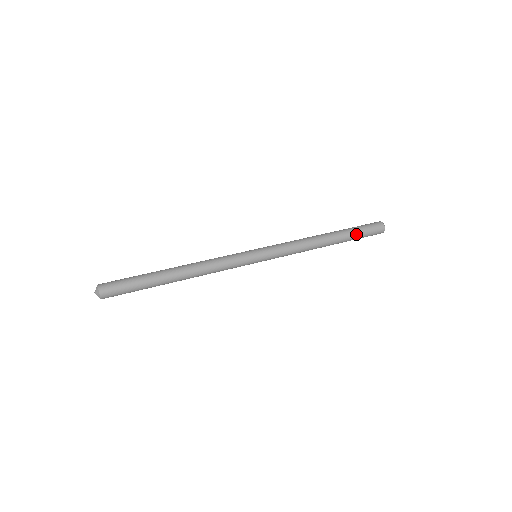
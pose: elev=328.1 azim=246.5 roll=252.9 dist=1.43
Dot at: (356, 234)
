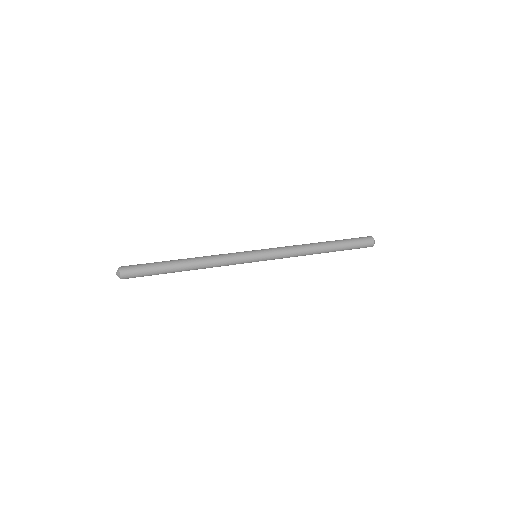
Dot at: (347, 243)
